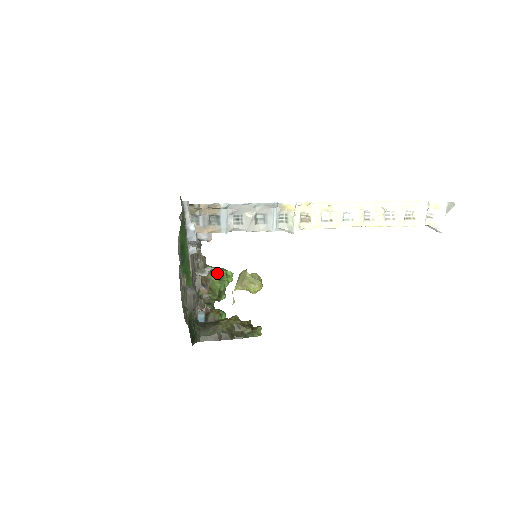
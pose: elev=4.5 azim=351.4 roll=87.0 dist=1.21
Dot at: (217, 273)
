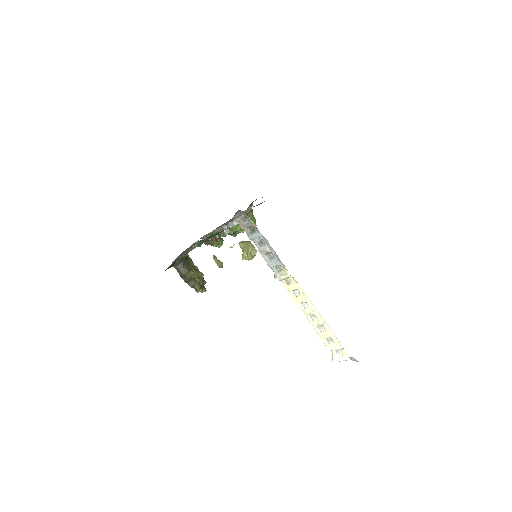
Dot at: occluded
